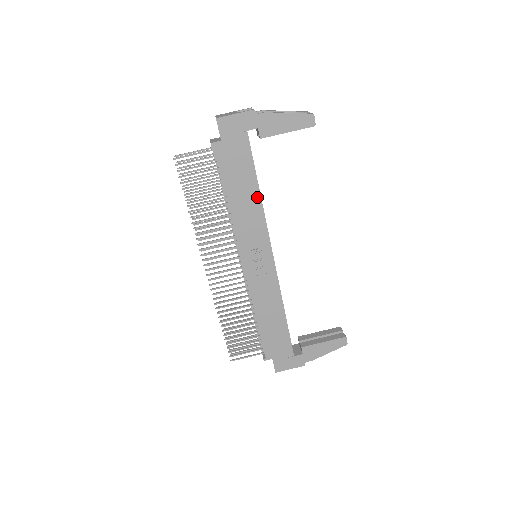
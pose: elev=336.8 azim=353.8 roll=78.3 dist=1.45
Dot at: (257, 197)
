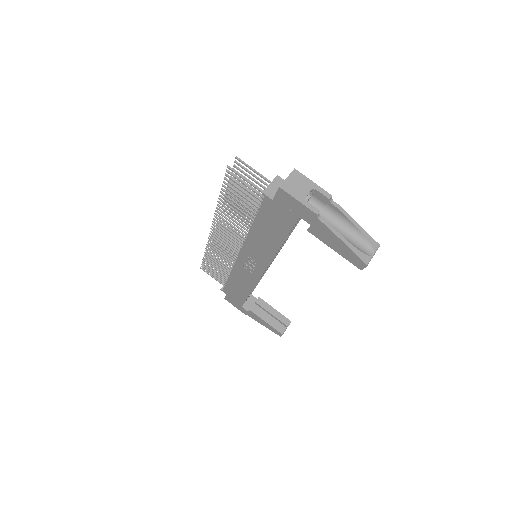
Dot at: (276, 246)
